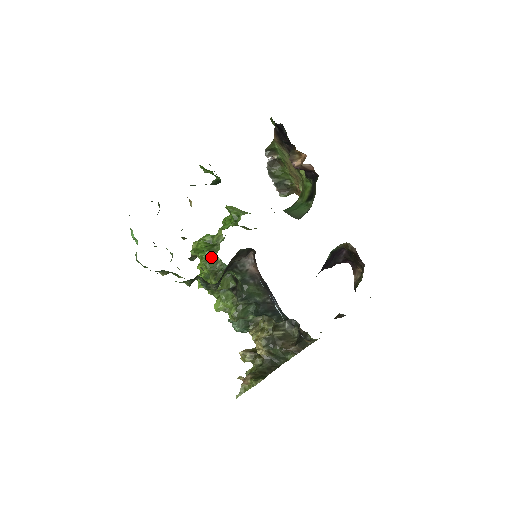
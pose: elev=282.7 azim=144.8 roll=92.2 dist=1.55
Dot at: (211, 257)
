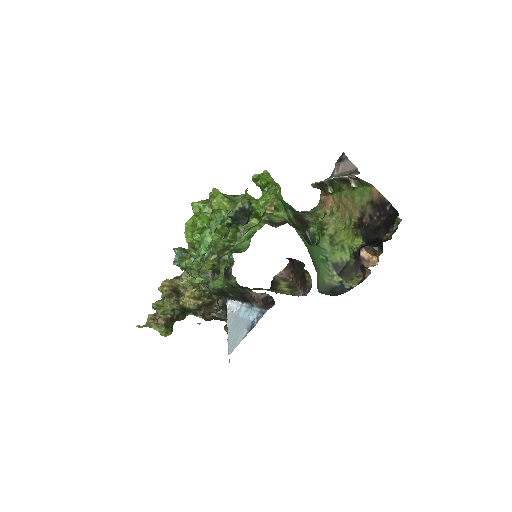
Dot at: (228, 243)
